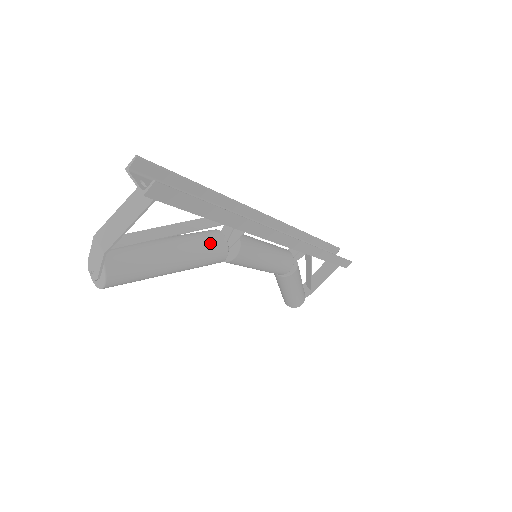
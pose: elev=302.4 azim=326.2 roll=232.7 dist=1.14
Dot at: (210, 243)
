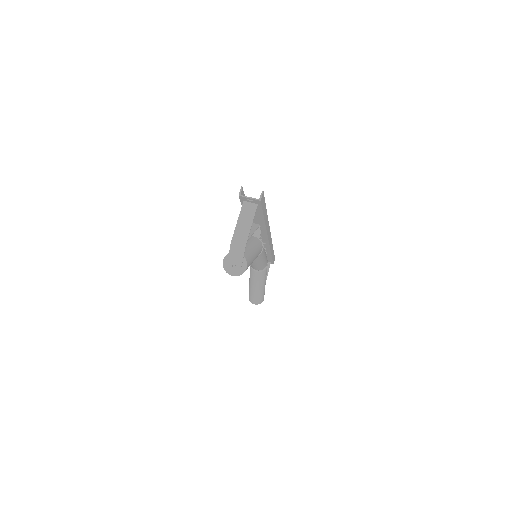
Dot at: (256, 241)
